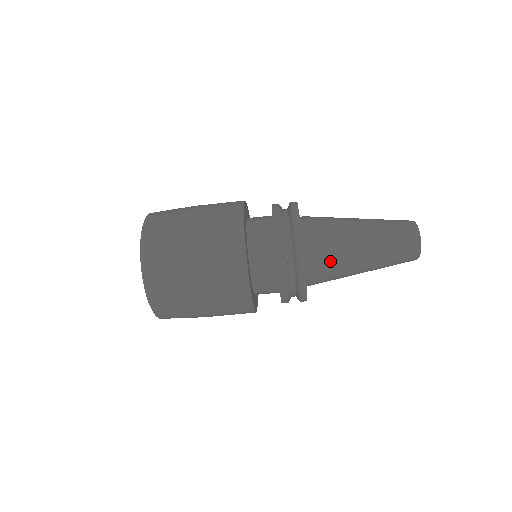
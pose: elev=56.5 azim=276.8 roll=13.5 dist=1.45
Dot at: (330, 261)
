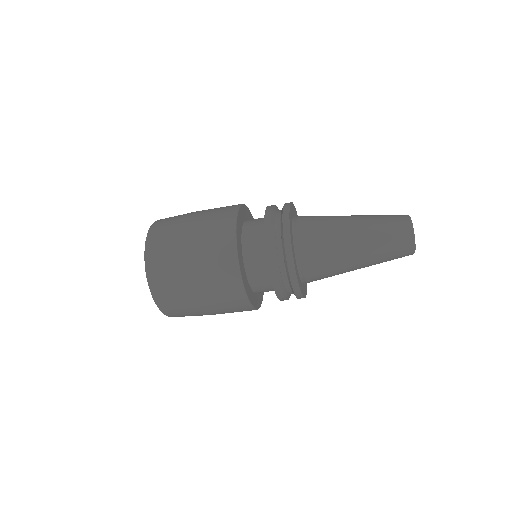
Dot at: (320, 245)
